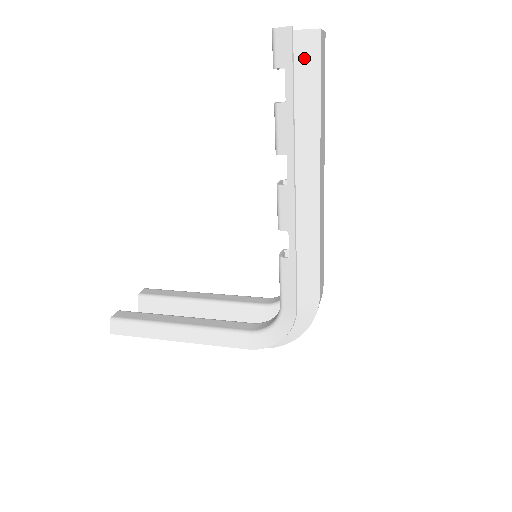
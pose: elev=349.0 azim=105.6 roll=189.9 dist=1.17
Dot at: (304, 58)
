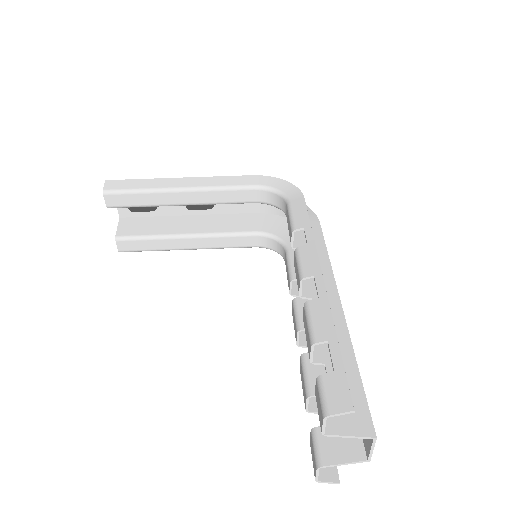
Dot at: occluded
